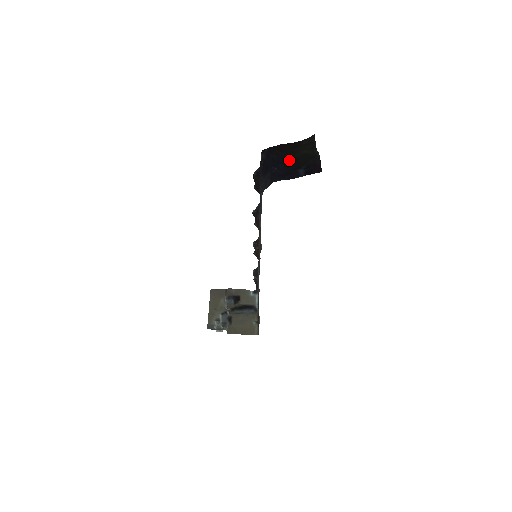
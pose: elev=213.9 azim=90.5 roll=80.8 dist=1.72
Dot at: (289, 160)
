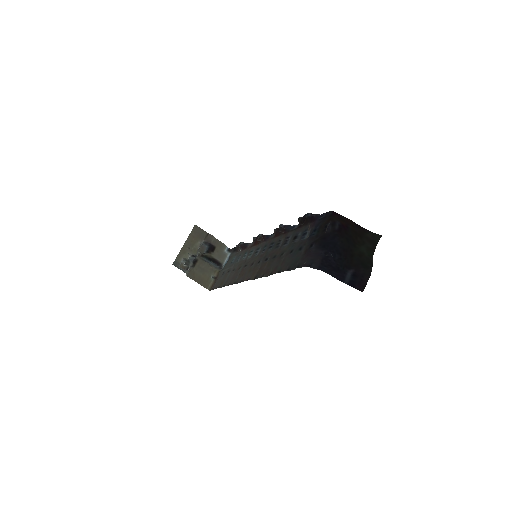
Dot at: (347, 254)
